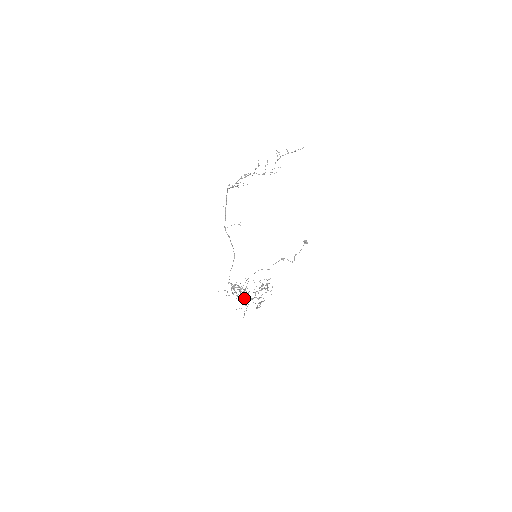
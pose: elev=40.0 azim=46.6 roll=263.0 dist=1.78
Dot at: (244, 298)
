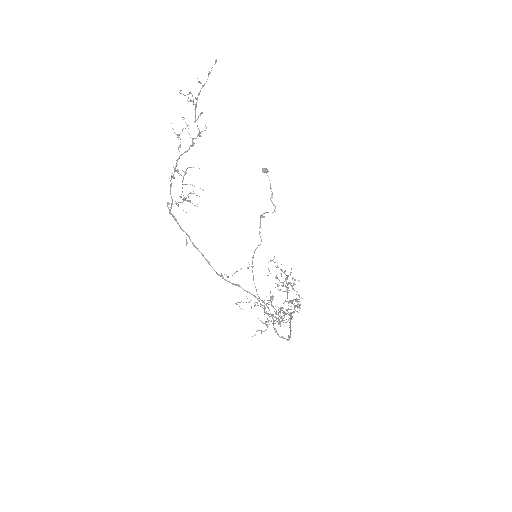
Dot at: occluded
